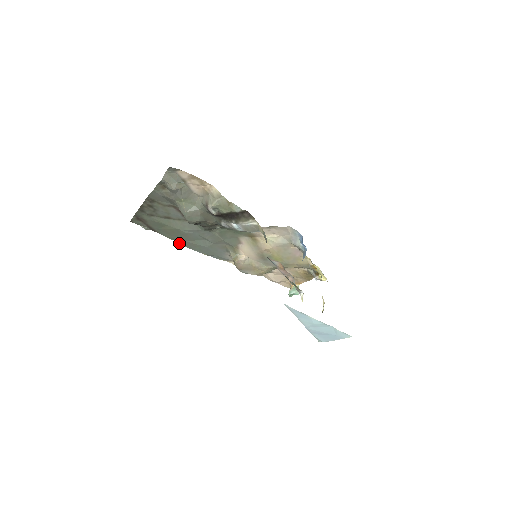
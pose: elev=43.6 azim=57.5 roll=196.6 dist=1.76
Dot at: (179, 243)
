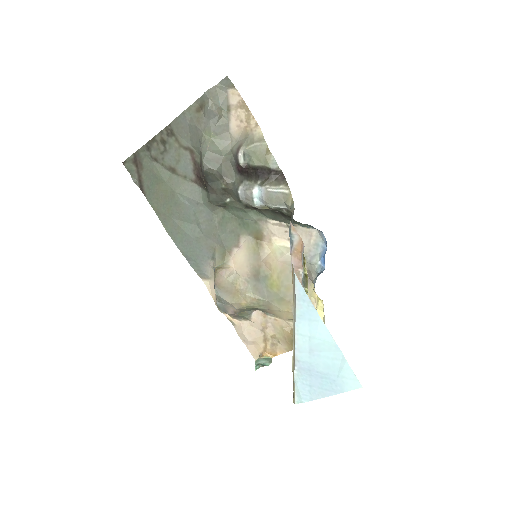
Dot at: (161, 221)
